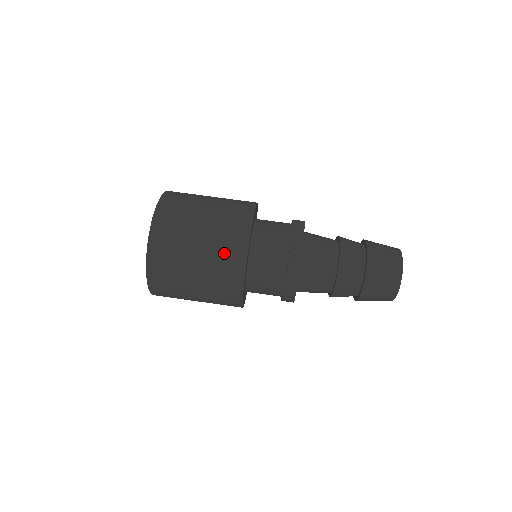
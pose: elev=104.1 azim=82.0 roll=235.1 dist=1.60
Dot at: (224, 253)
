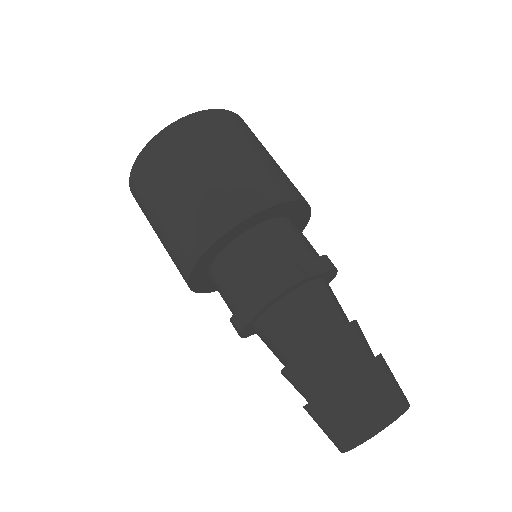
Dot at: (218, 201)
